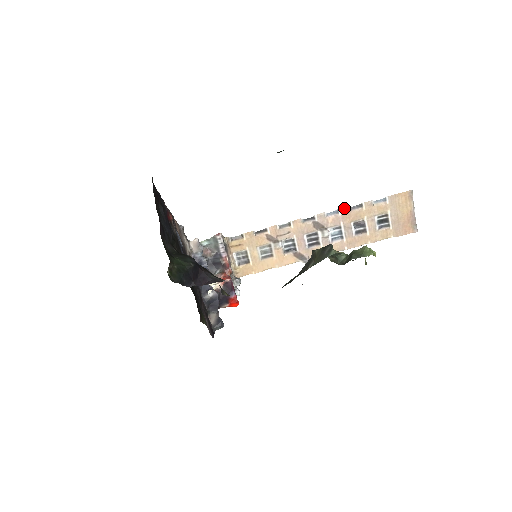
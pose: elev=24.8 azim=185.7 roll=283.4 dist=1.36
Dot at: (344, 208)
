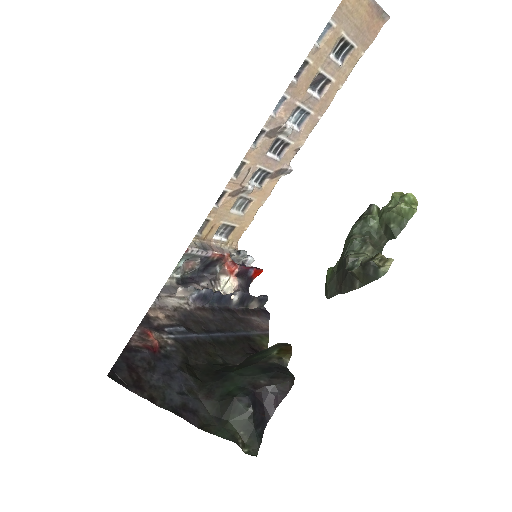
Dot at: (288, 87)
